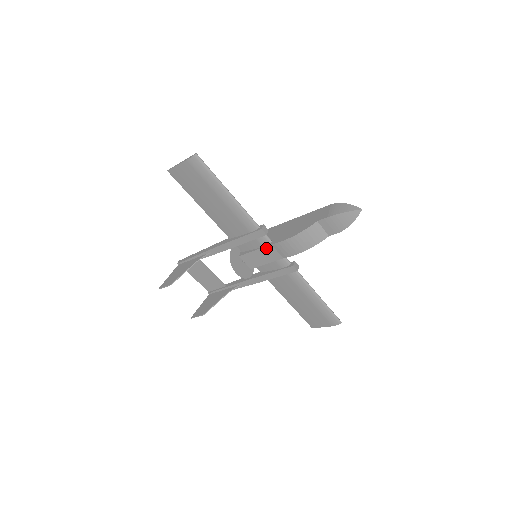
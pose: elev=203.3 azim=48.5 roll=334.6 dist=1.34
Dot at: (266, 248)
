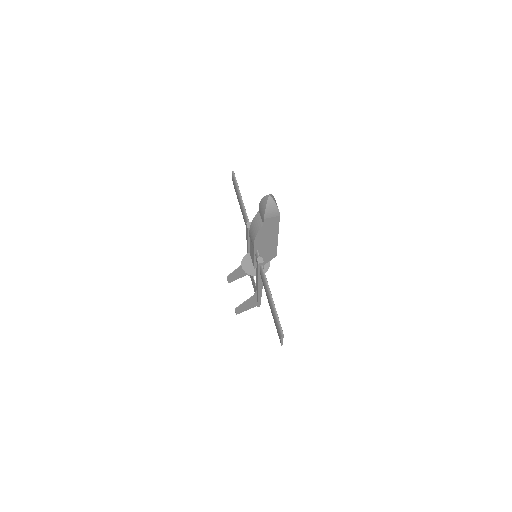
Dot at: occluded
